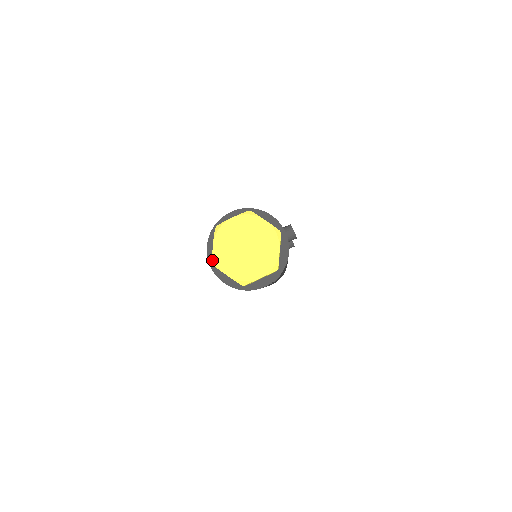
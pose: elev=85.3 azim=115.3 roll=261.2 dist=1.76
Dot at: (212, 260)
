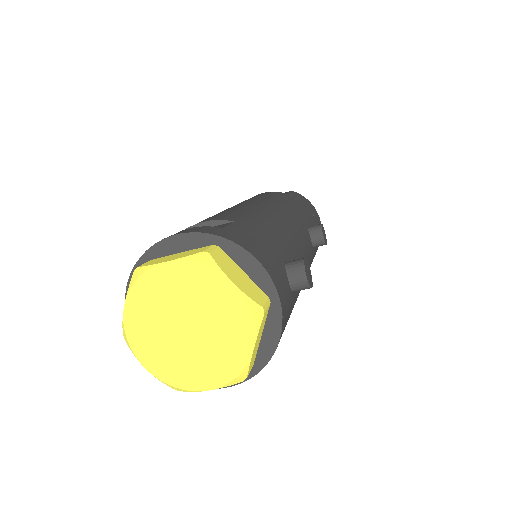
Dot at: occluded
